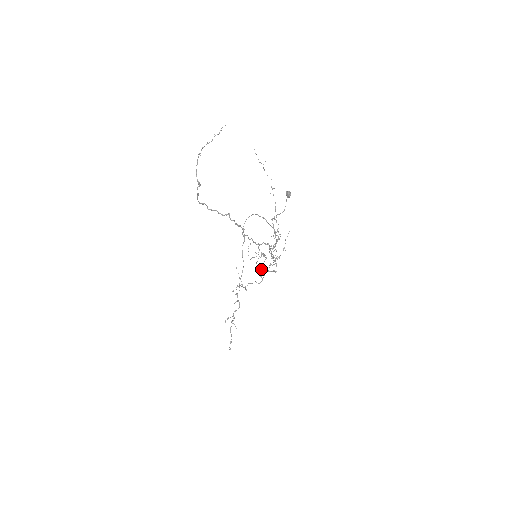
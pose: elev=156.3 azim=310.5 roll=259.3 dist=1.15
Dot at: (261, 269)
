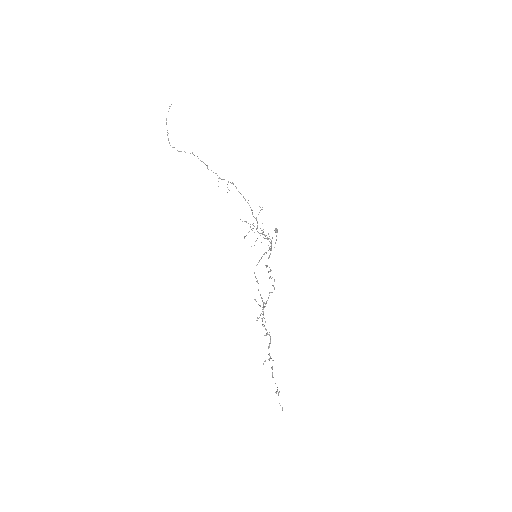
Dot at: (270, 277)
